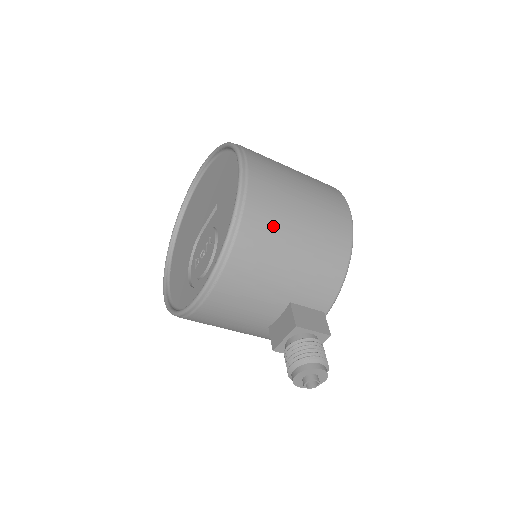
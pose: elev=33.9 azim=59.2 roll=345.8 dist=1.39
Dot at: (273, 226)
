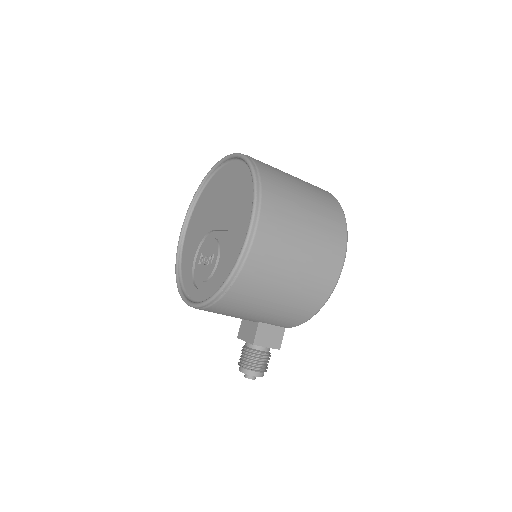
Dot at: (257, 292)
